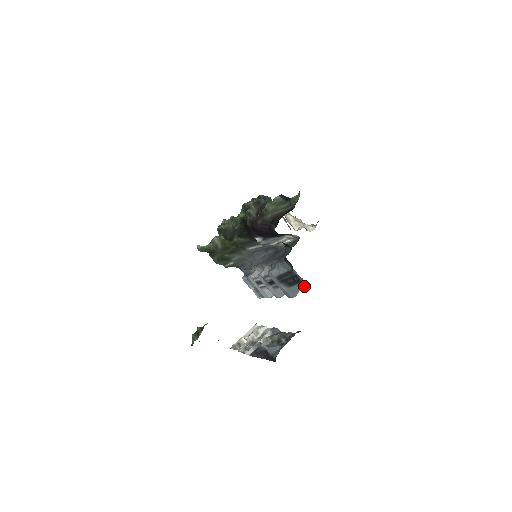
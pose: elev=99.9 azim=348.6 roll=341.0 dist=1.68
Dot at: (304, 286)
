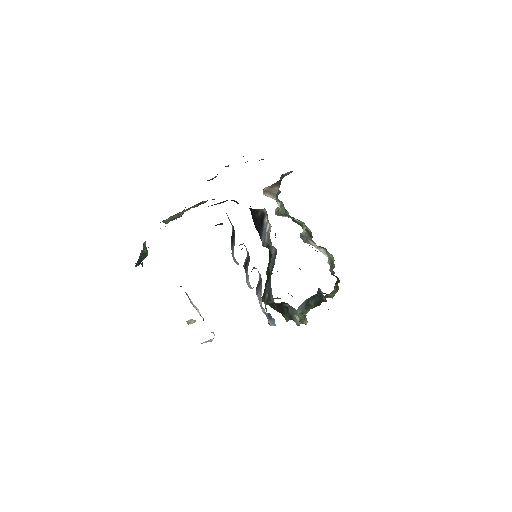
Dot at: occluded
